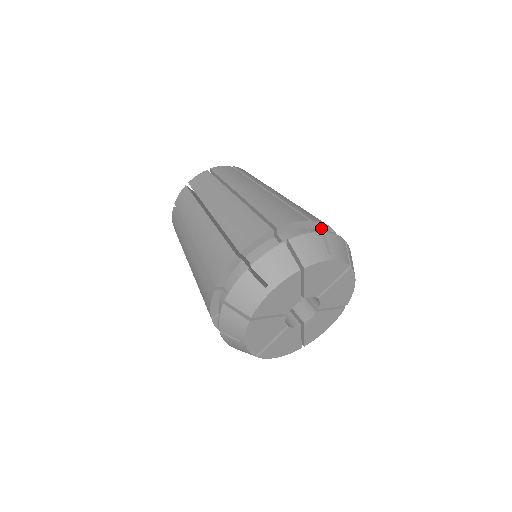
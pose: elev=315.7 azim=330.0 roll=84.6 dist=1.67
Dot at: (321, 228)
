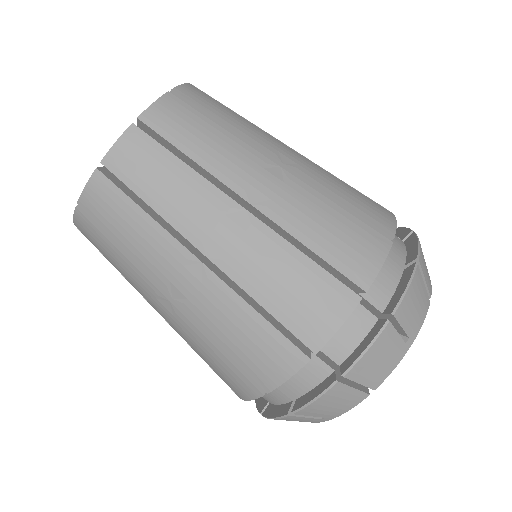
Dot at: occluded
